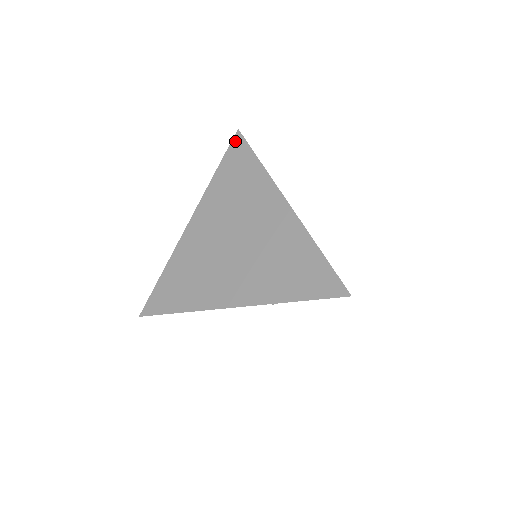
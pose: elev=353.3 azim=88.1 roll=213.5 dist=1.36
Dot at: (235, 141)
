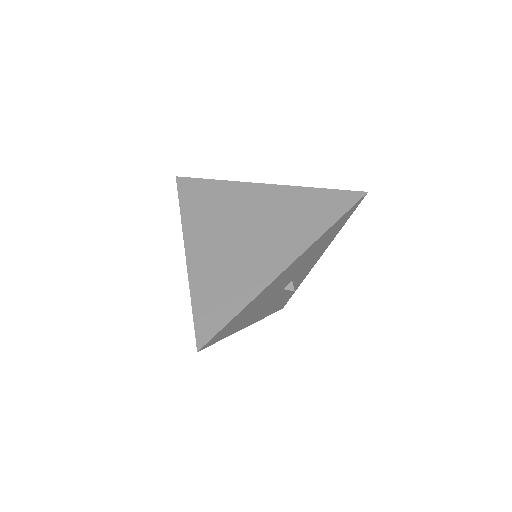
Dot at: (180, 183)
